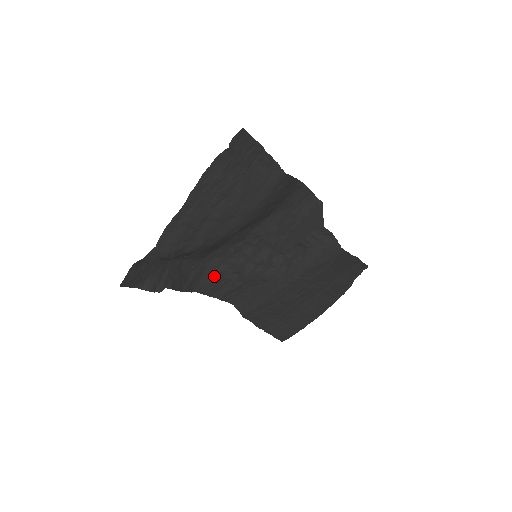
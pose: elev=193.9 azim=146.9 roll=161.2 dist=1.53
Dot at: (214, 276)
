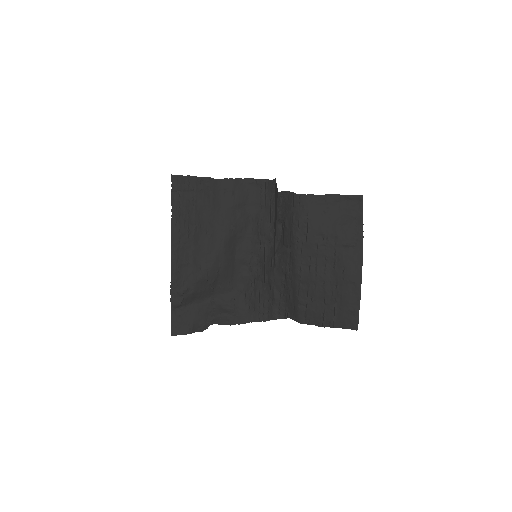
Dot at: (254, 300)
